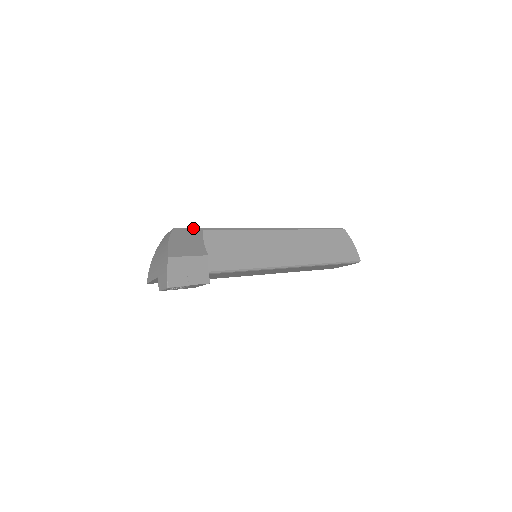
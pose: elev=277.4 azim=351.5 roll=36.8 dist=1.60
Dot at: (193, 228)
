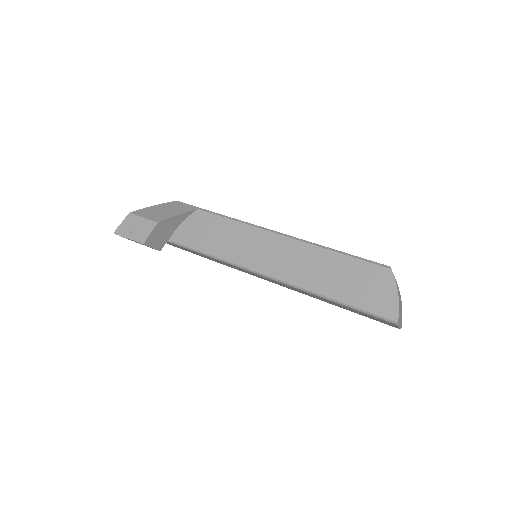
Dot at: occluded
